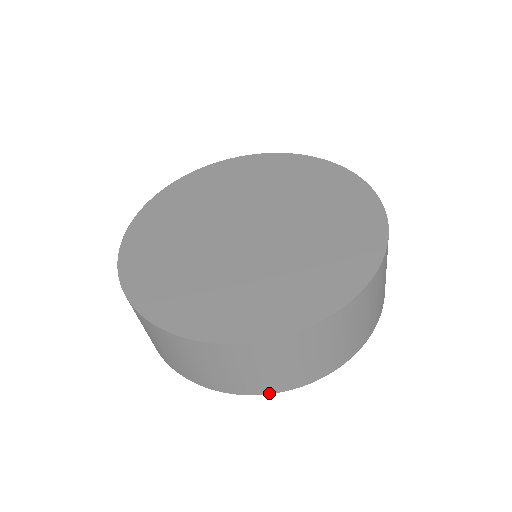
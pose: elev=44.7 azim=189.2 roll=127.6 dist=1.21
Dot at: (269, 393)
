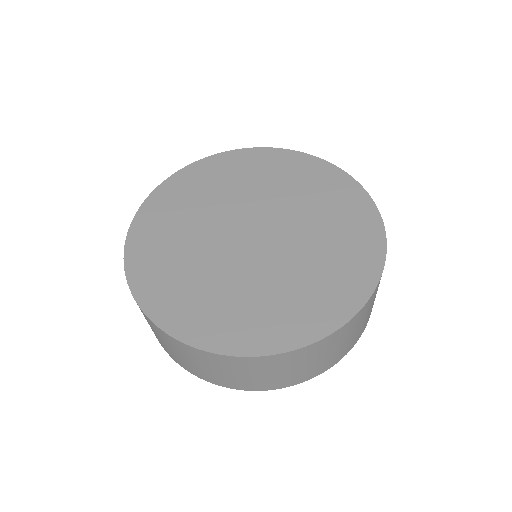
Dot at: (348, 351)
